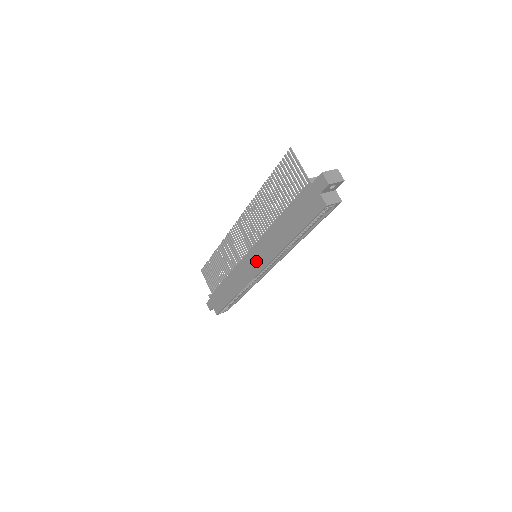
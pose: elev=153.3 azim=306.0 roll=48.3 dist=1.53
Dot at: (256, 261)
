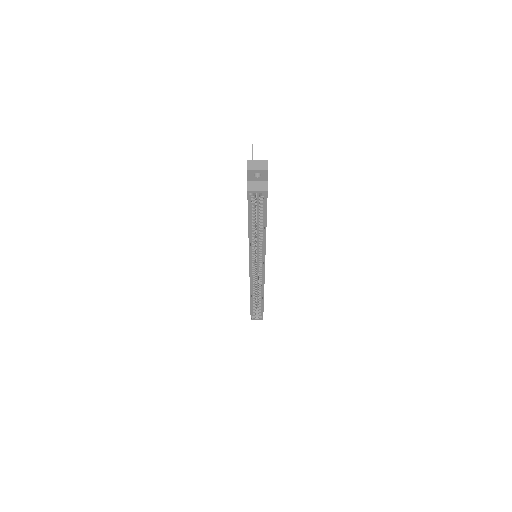
Dot at: occluded
